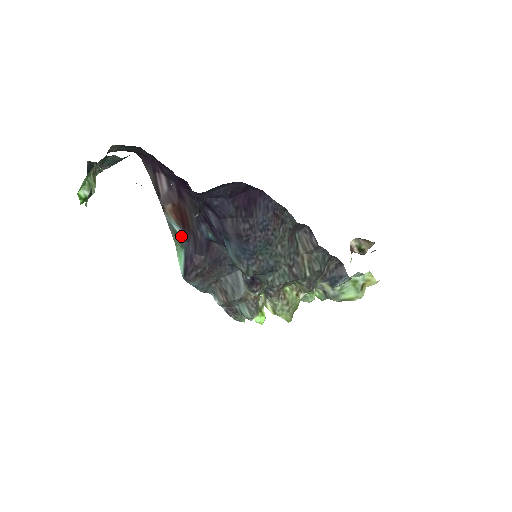
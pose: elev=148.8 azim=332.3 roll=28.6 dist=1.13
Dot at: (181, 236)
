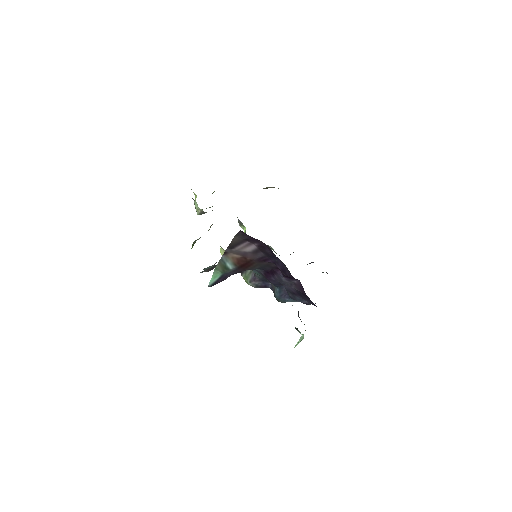
Dot at: (230, 270)
